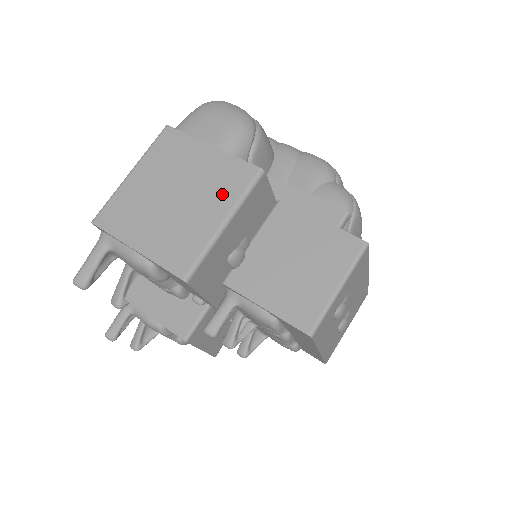
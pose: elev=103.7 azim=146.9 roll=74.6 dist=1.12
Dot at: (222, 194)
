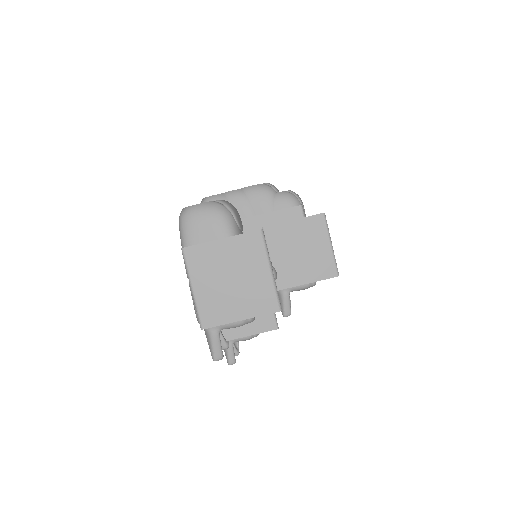
Dot at: (255, 258)
